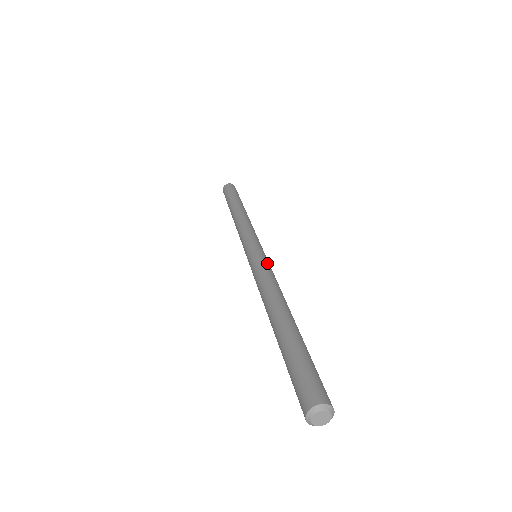
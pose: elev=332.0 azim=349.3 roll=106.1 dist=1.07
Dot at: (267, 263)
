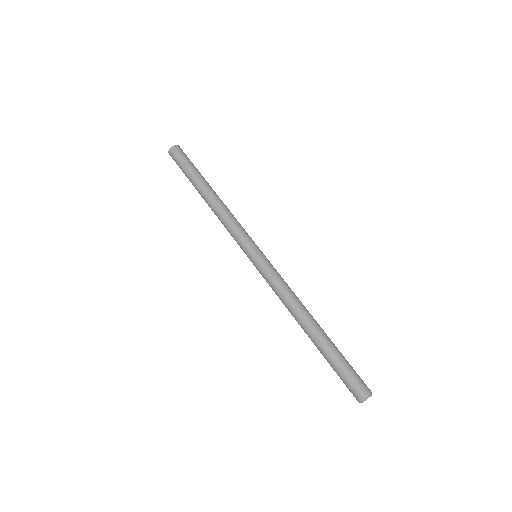
Dot at: (276, 270)
